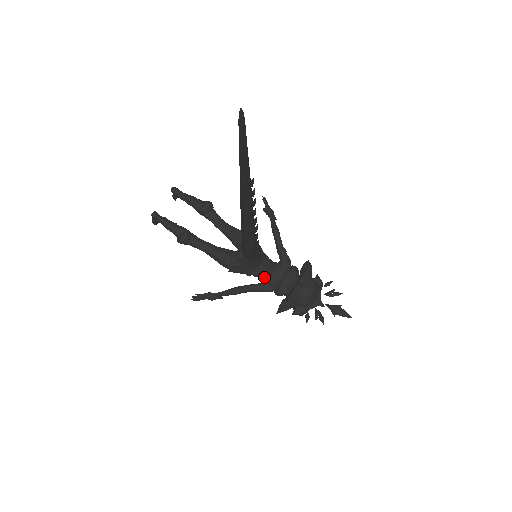
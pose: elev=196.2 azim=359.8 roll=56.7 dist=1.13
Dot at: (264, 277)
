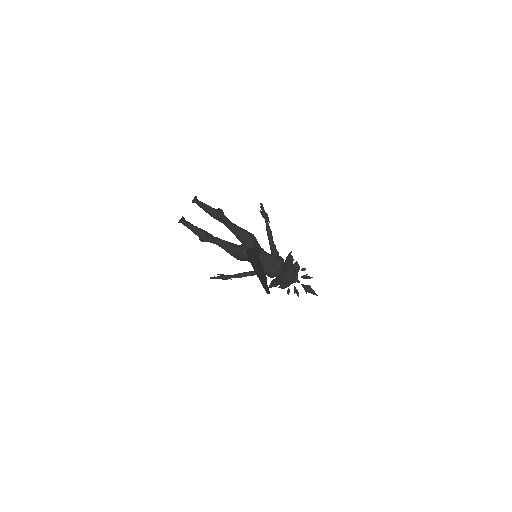
Dot at: occluded
